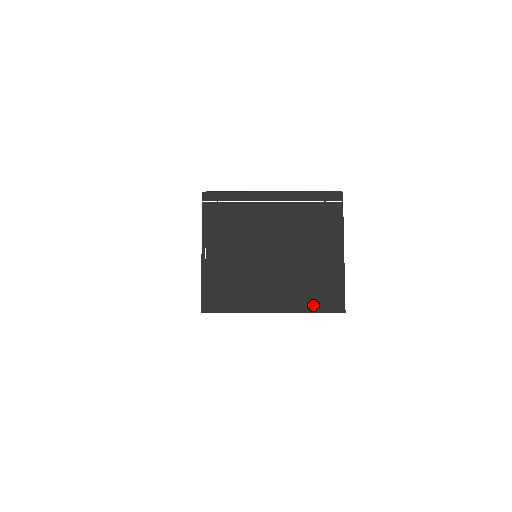
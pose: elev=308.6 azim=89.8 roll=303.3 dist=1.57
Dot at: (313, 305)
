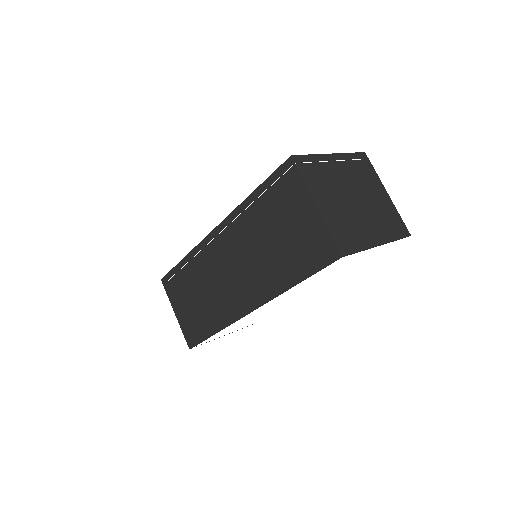
Dot at: (395, 234)
